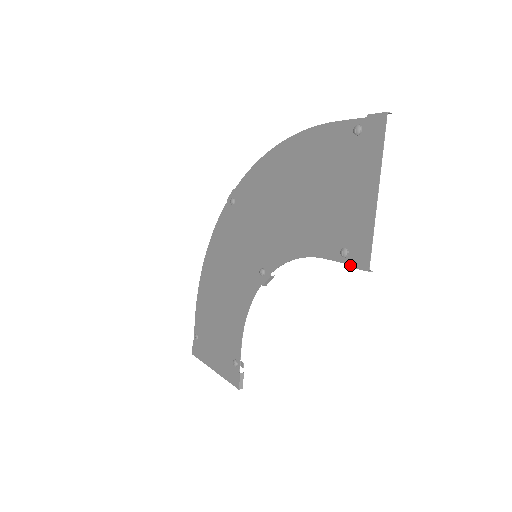
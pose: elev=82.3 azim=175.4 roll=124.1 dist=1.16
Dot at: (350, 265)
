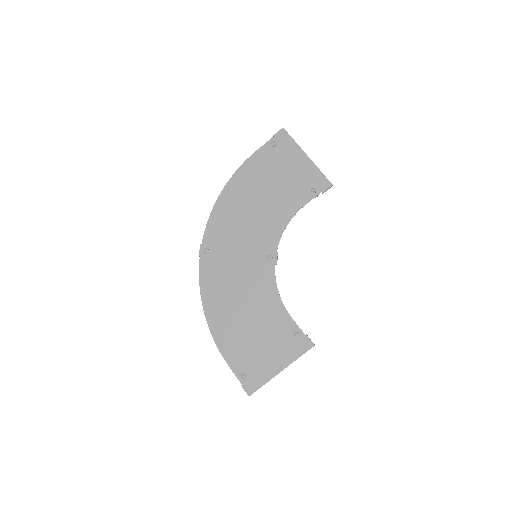
Dot at: occluded
